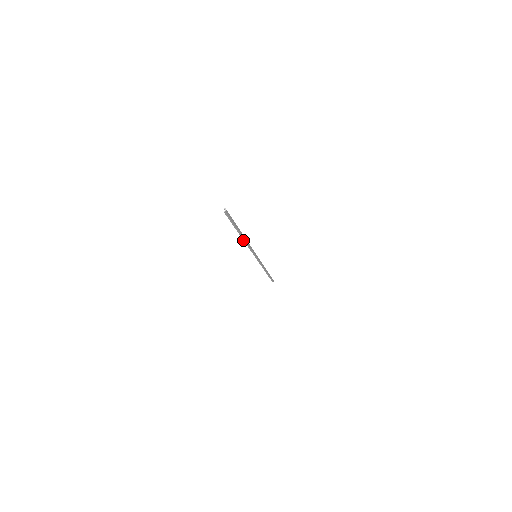
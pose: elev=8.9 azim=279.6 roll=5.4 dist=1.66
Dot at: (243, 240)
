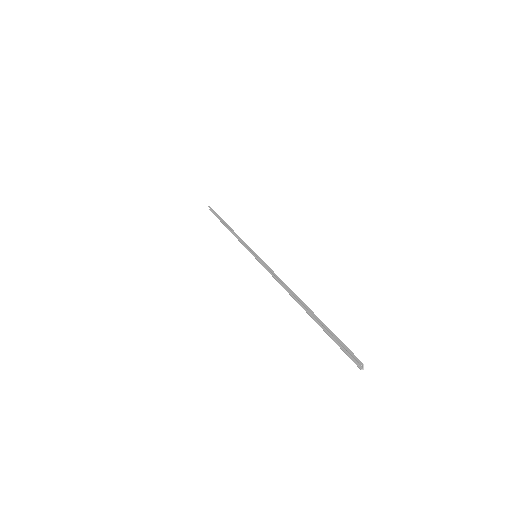
Dot at: (290, 295)
